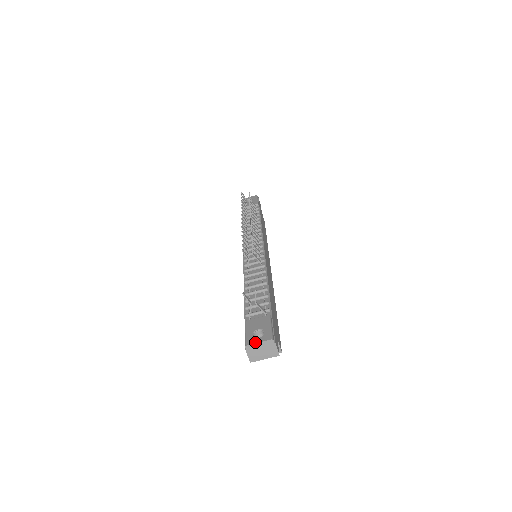
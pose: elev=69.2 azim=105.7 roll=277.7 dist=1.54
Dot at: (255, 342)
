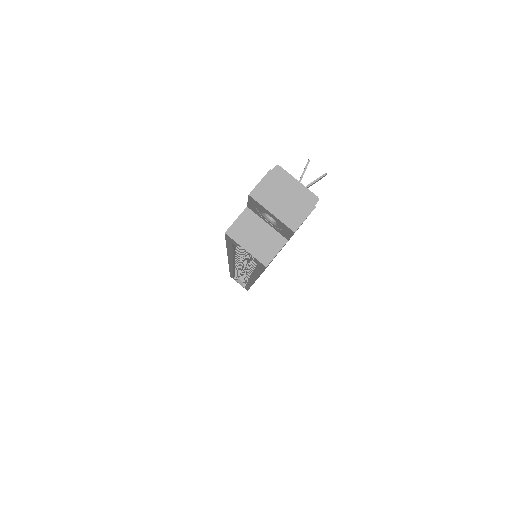
Dot at: (293, 177)
